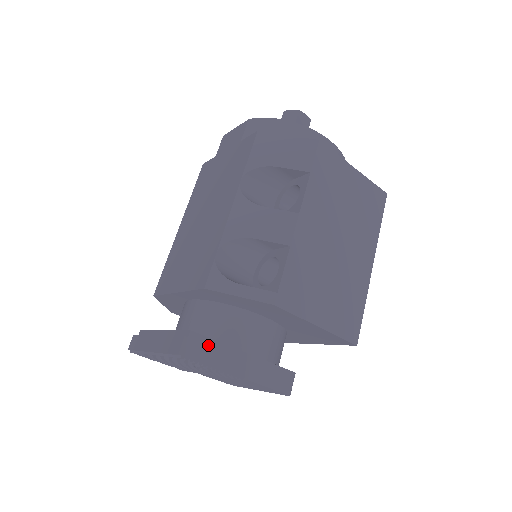
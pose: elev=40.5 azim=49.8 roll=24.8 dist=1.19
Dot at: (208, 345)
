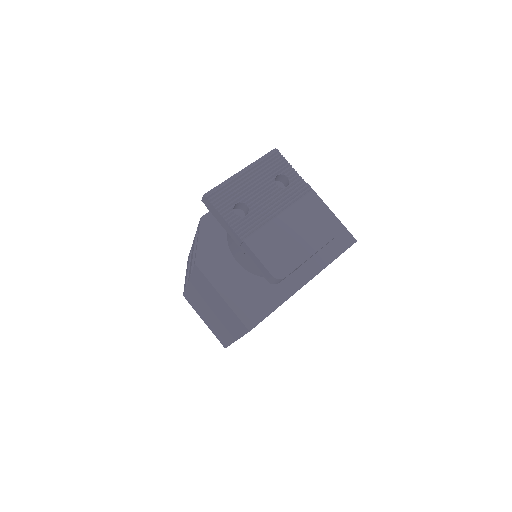
Dot at: occluded
